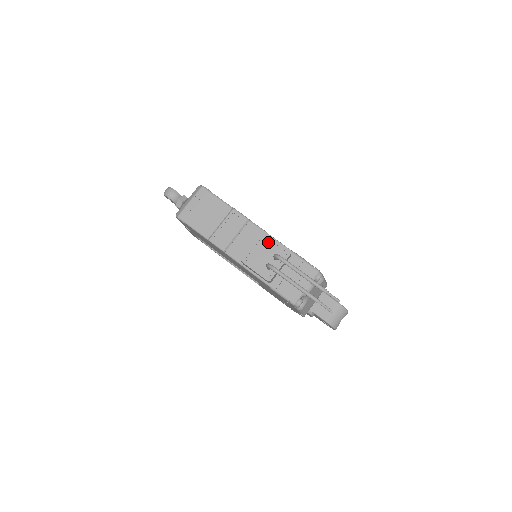
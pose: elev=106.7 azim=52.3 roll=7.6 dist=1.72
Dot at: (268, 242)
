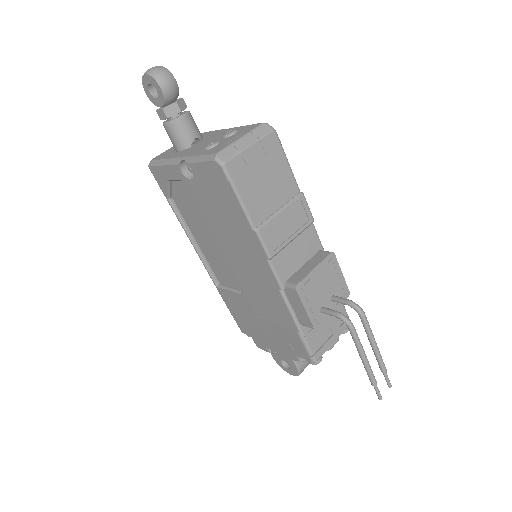
Dot at: (333, 271)
